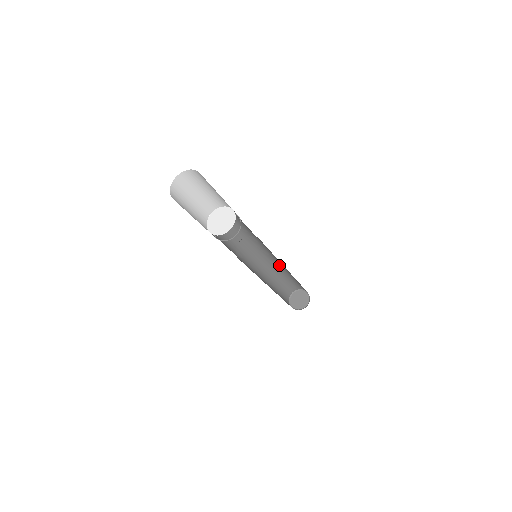
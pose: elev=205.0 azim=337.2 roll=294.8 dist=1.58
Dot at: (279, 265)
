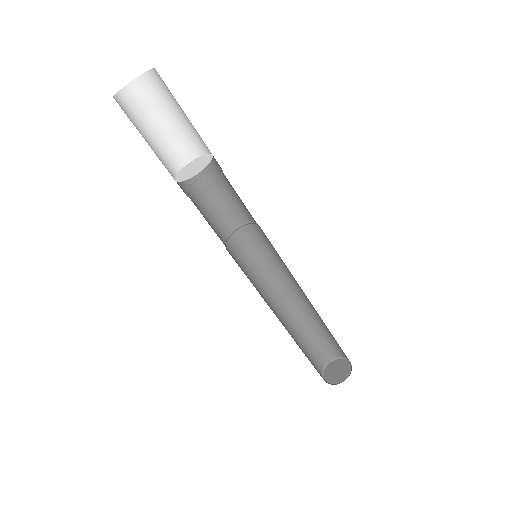
Dot at: (298, 296)
